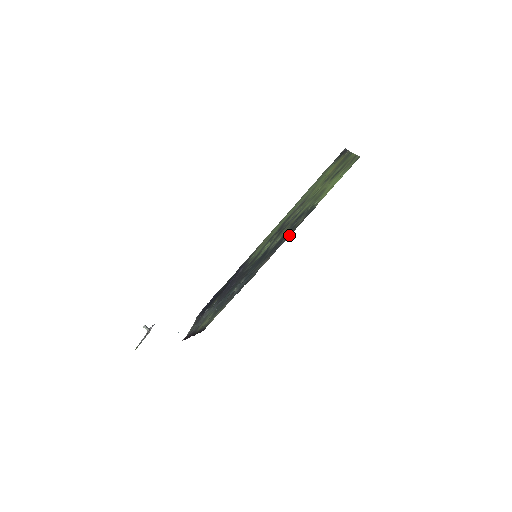
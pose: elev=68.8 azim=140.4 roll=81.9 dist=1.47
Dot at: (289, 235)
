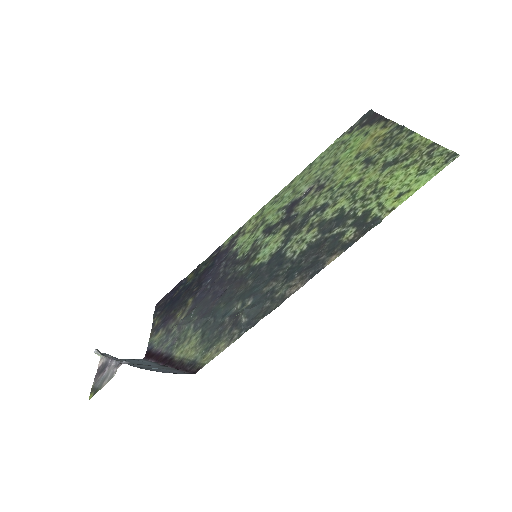
Dot at: (335, 255)
